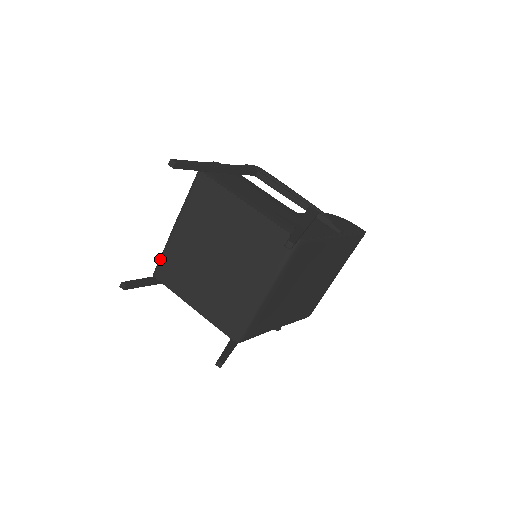
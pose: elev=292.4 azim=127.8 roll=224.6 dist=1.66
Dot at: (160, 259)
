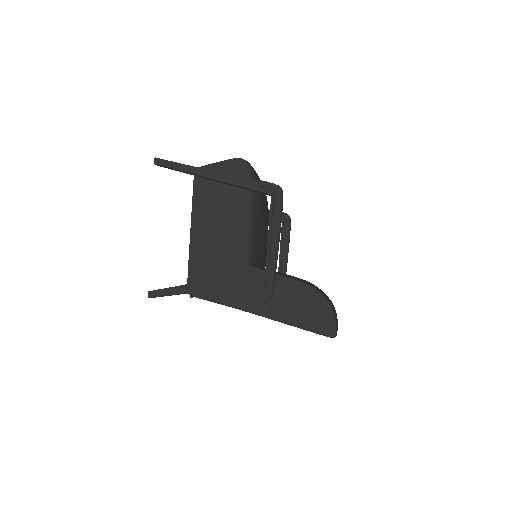
Dot at: occluded
